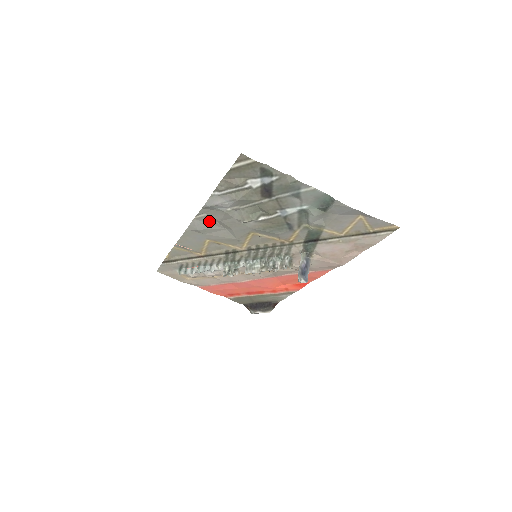
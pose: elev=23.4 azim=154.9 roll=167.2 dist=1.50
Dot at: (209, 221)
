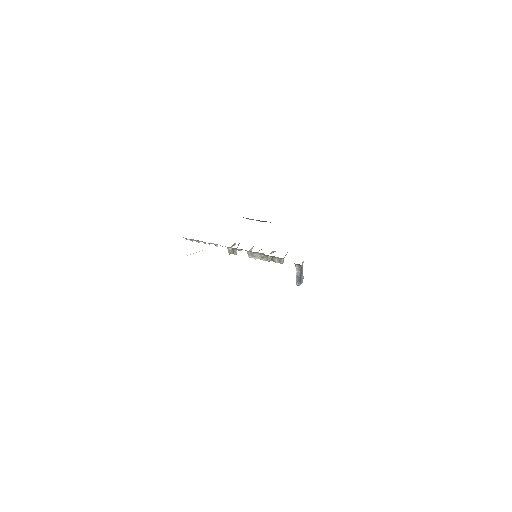
Dot at: occluded
